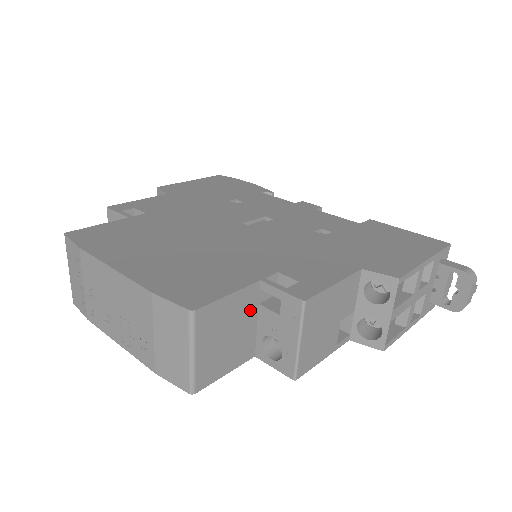
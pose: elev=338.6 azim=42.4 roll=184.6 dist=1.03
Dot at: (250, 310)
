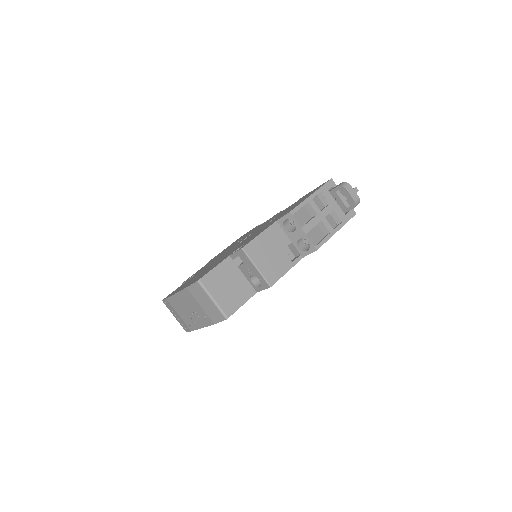
Dot at: (234, 271)
